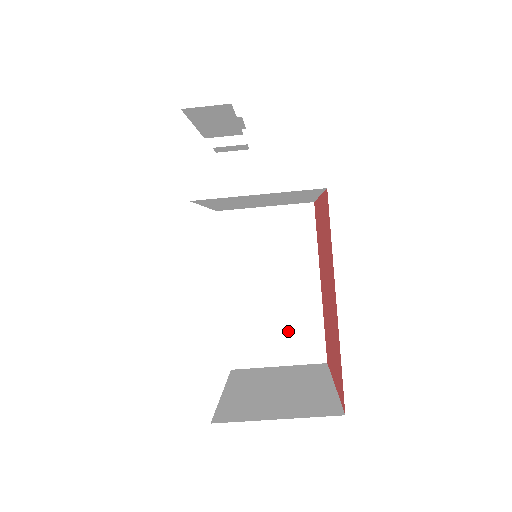
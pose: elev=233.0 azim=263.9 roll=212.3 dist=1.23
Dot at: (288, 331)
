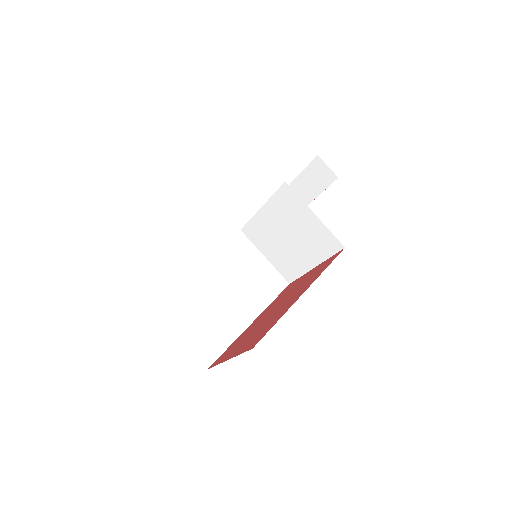
Dot at: (207, 326)
